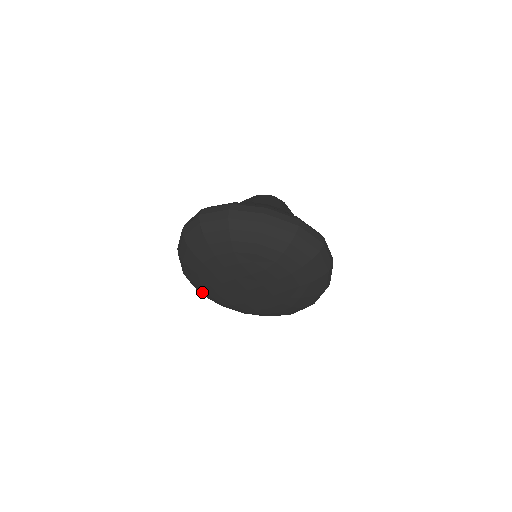
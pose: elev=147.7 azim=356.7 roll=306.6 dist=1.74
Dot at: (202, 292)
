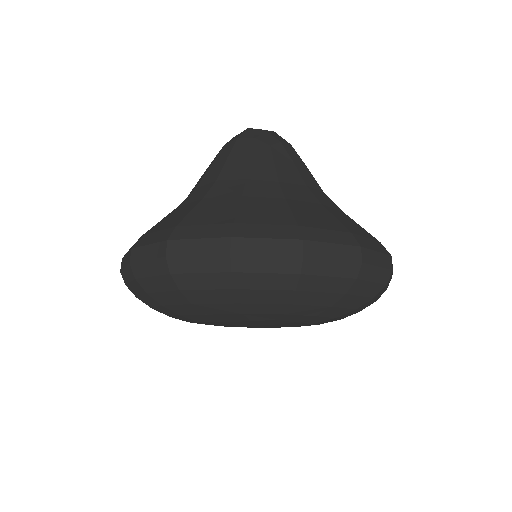
Dot at: occluded
